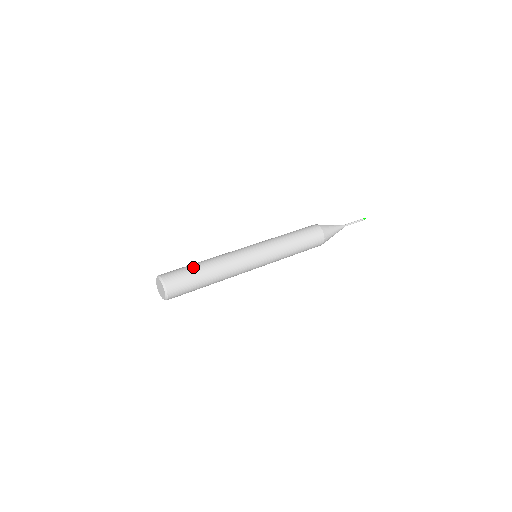
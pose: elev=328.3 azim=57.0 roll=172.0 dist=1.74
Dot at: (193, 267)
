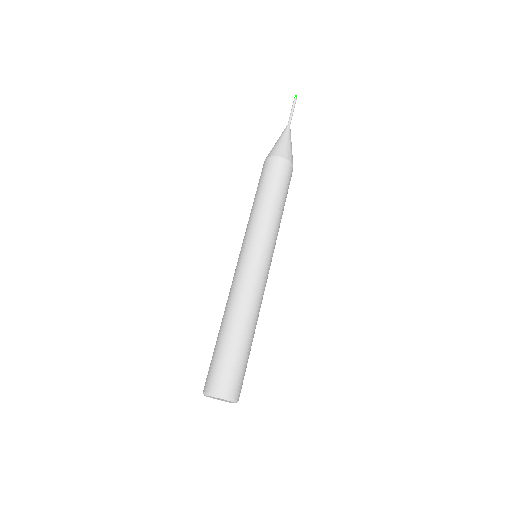
Dot at: (227, 345)
